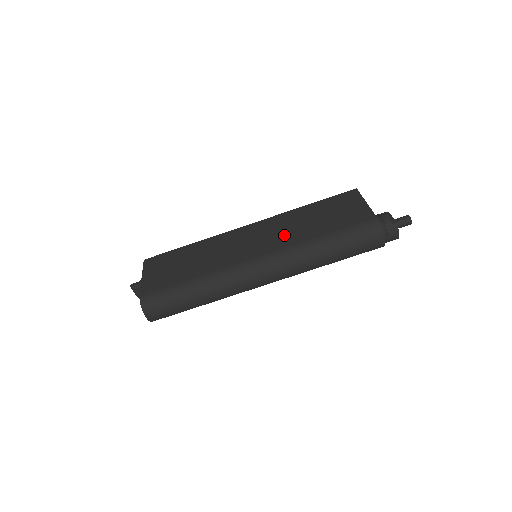
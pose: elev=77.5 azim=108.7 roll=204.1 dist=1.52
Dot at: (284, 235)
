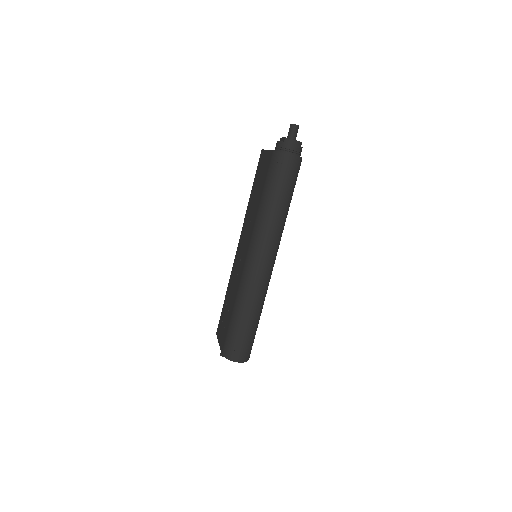
Dot at: (250, 226)
